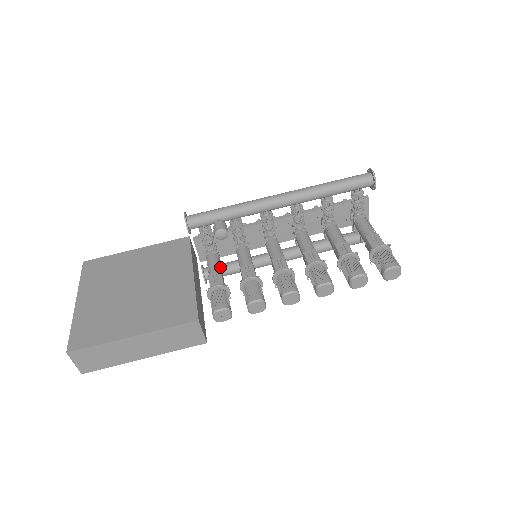
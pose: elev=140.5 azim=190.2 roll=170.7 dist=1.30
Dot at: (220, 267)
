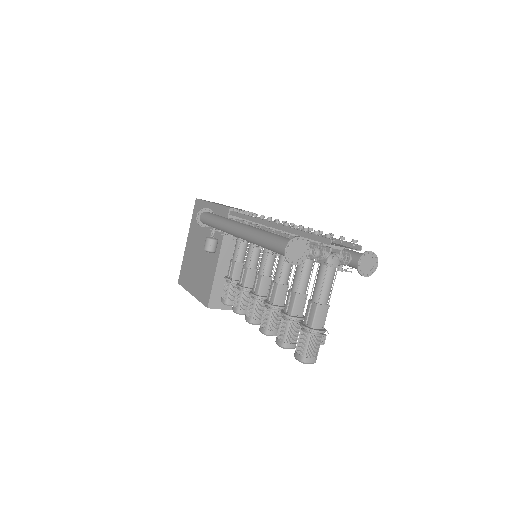
Dot at: (240, 252)
